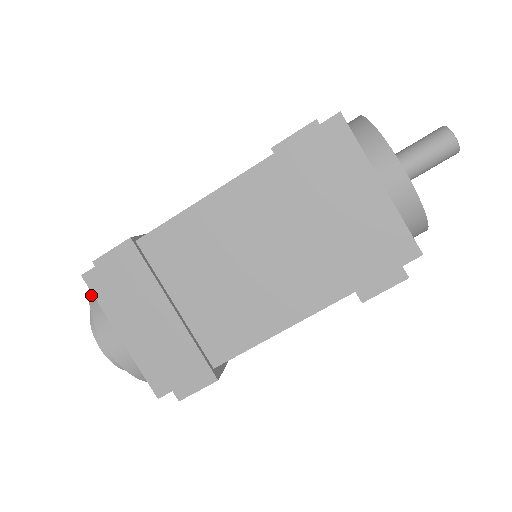
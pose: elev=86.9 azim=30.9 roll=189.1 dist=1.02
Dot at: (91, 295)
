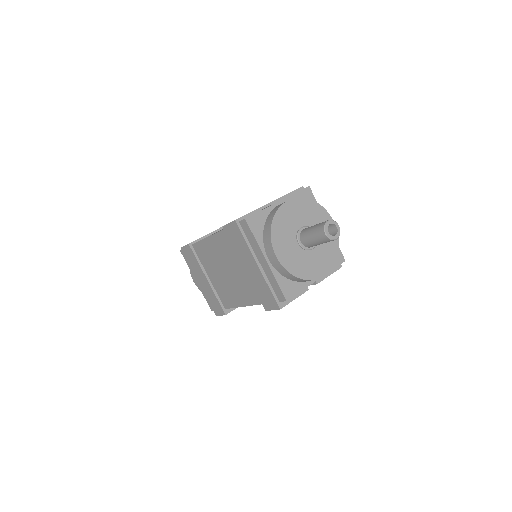
Dot at: occluded
